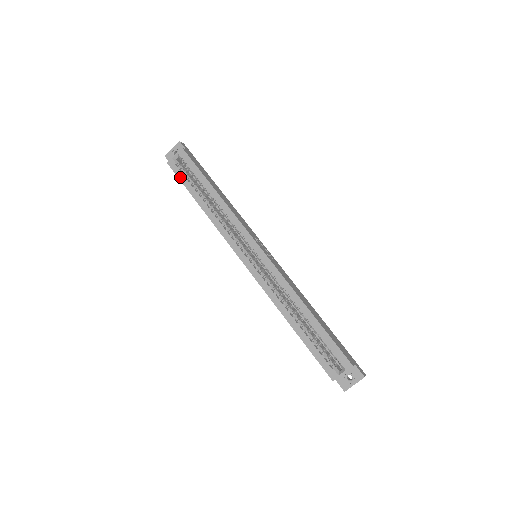
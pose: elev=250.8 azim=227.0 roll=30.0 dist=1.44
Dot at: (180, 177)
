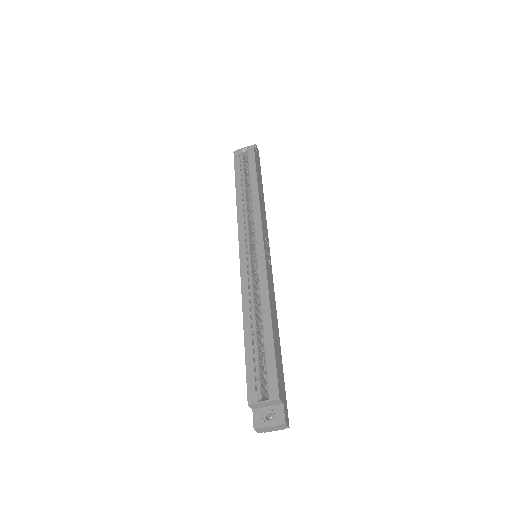
Dot at: (236, 165)
